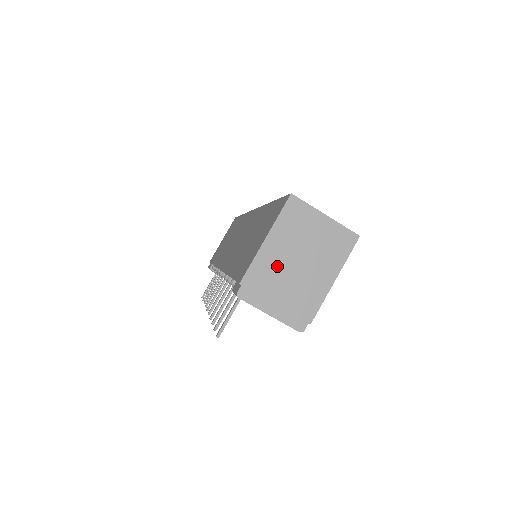
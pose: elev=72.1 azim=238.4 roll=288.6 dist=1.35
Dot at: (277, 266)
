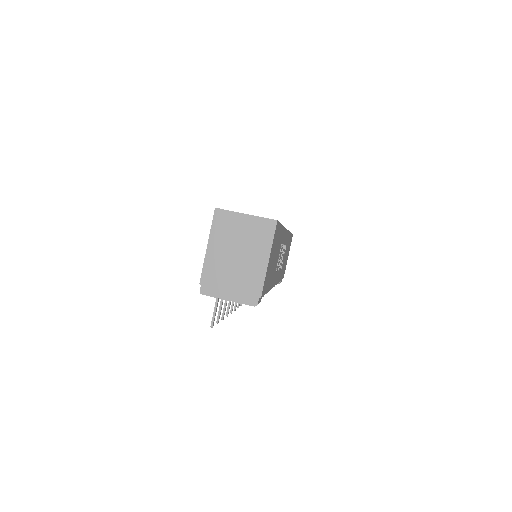
Dot at: (222, 263)
